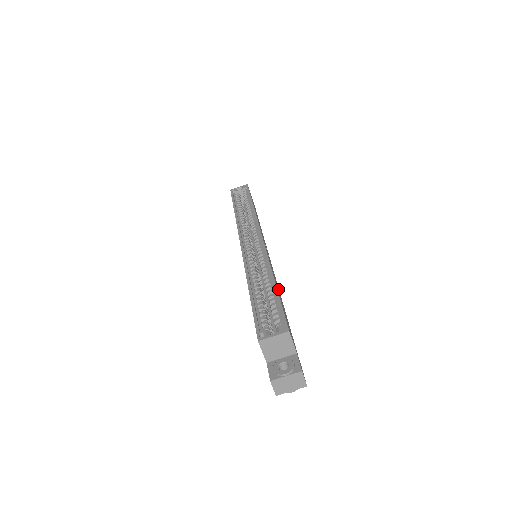
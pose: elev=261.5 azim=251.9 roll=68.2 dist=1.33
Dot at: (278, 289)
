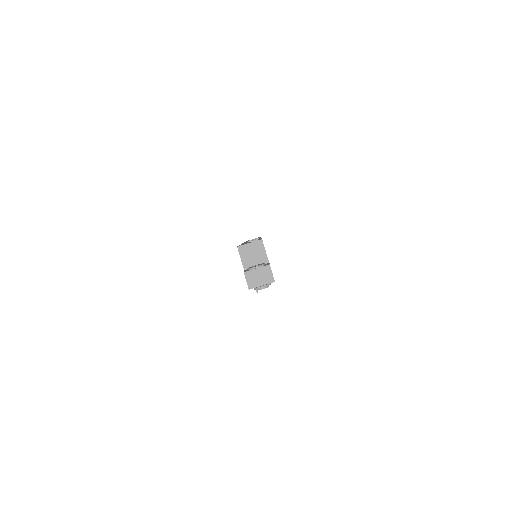
Dot at: occluded
